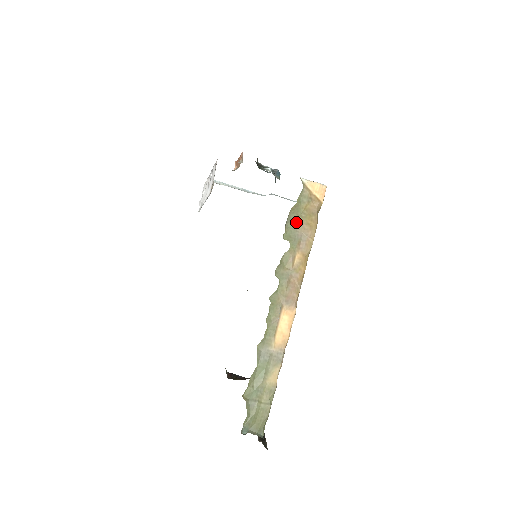
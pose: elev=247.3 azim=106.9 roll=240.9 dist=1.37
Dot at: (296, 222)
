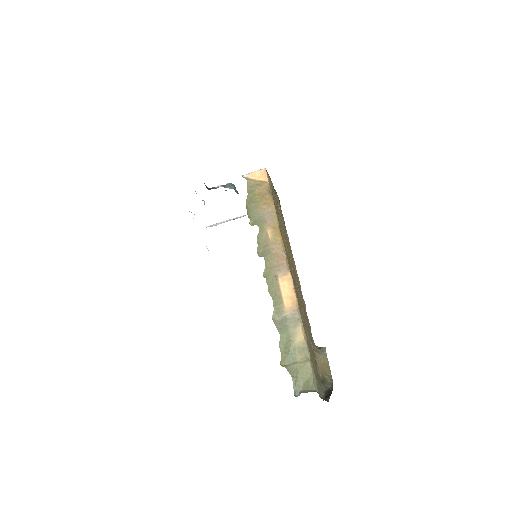
Dot at: (255, 208)
